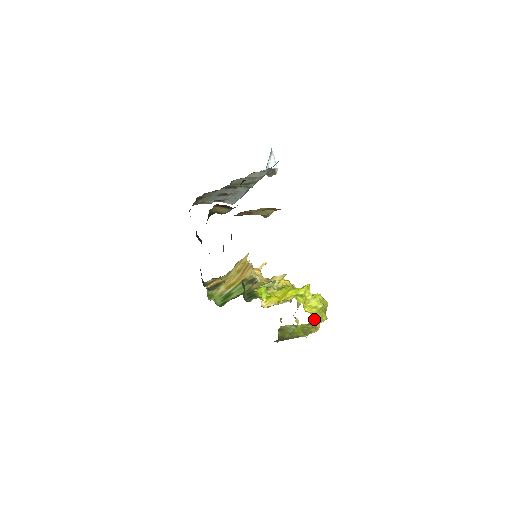
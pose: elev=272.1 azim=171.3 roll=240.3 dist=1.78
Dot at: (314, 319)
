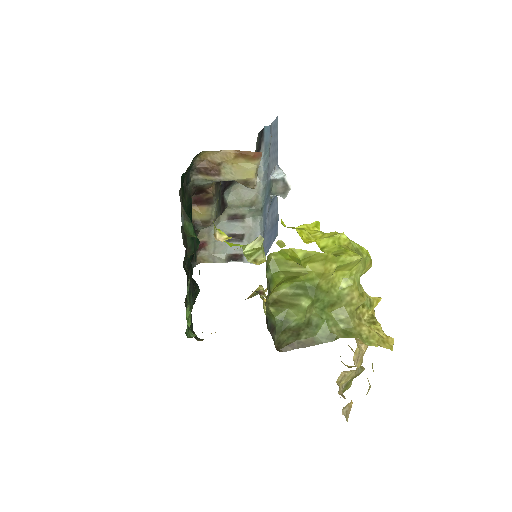
Dot at: occluded
